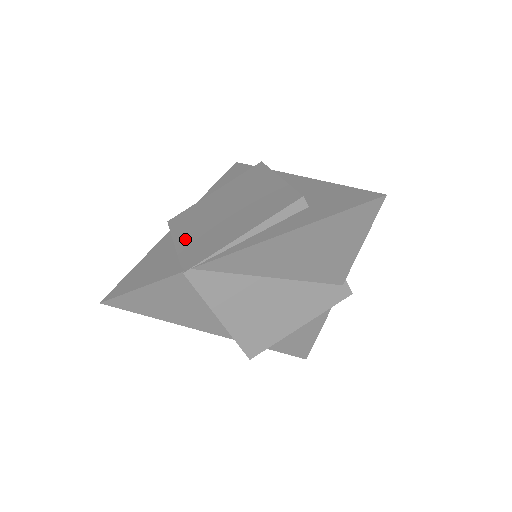
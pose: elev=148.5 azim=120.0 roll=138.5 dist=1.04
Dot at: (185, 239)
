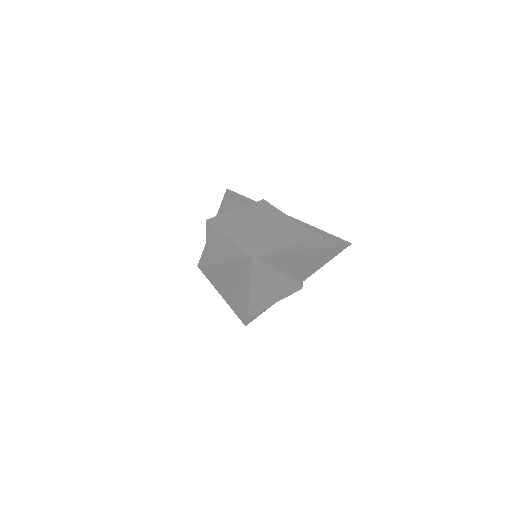
Dot at: (236, 237)
